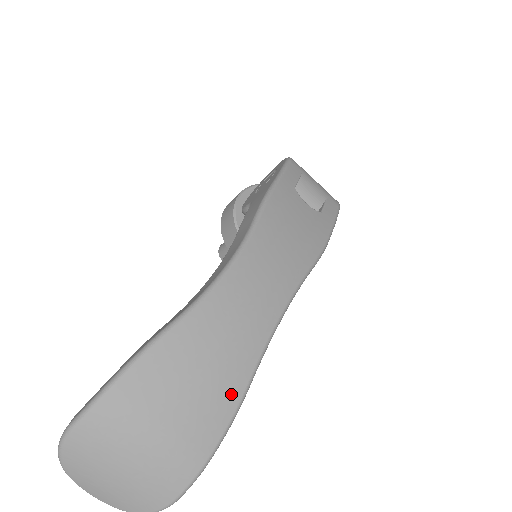
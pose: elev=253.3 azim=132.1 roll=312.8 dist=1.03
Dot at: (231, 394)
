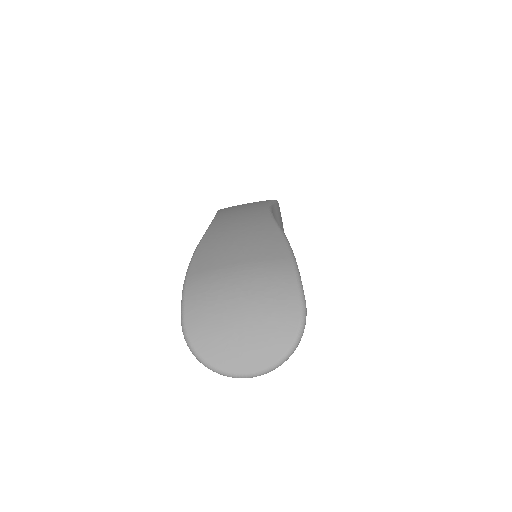
Dot at: (270, 233)
